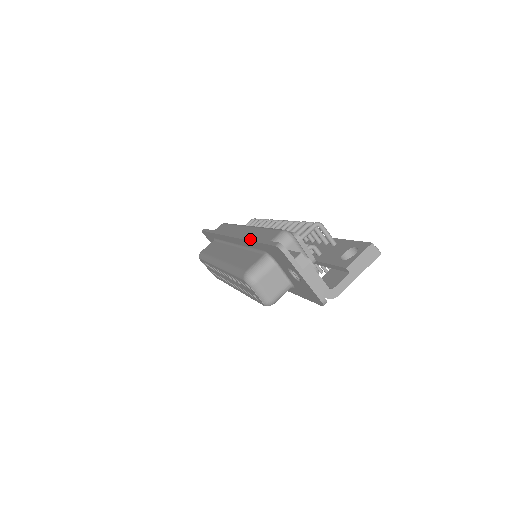
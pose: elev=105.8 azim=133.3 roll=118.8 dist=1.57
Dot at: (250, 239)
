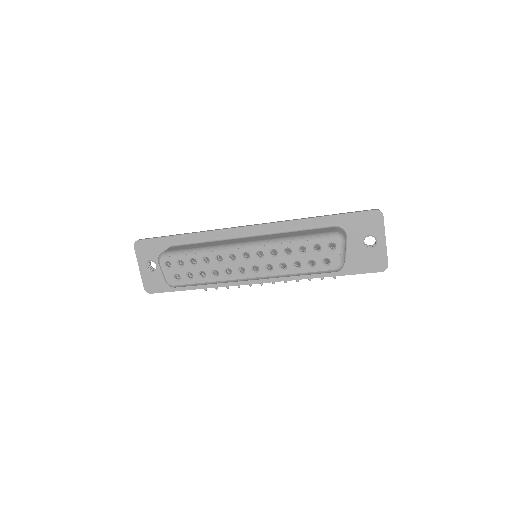
Dot at: (312, 217)
